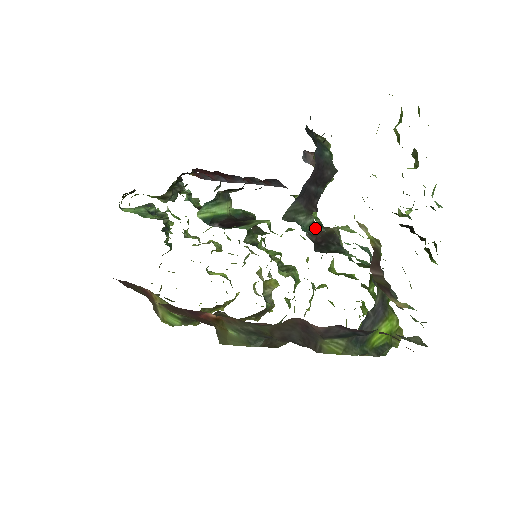
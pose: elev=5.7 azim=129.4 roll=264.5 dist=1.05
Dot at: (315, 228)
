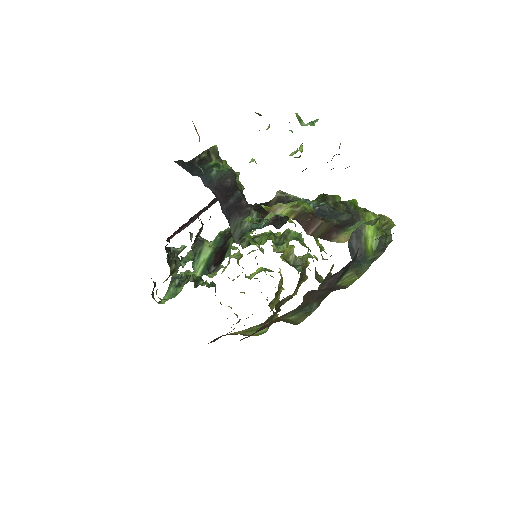
Dot at: (264, 212)
